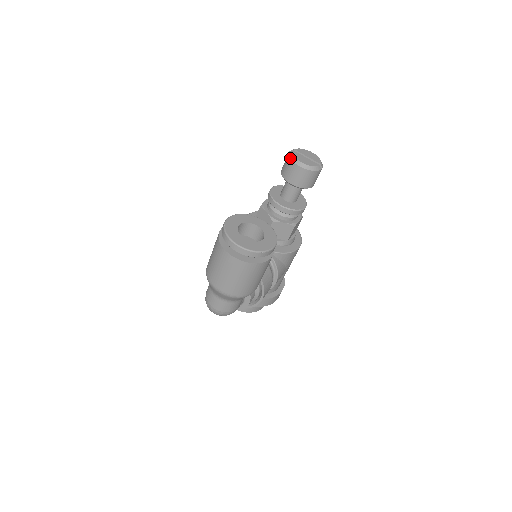
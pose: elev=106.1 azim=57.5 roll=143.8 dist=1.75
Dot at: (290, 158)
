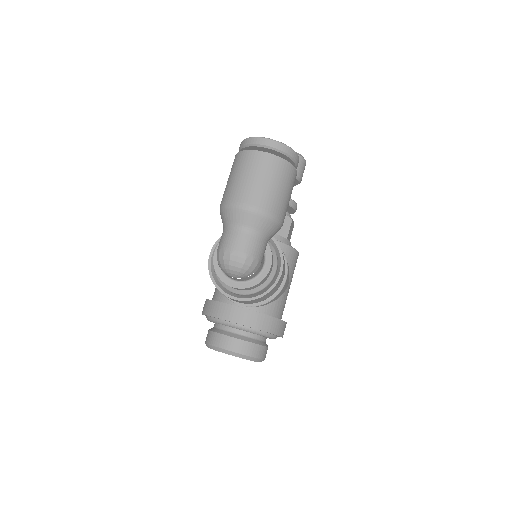
Dot at: occluded
